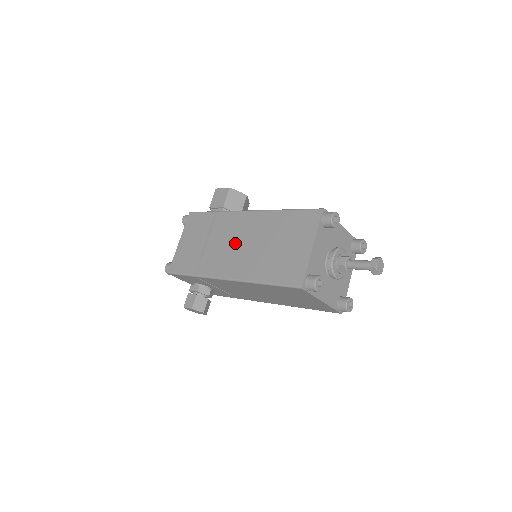
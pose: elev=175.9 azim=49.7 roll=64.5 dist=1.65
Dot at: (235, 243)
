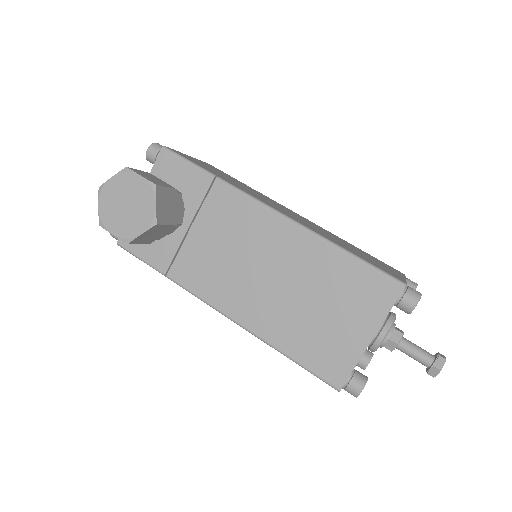
Dot at: occluded
